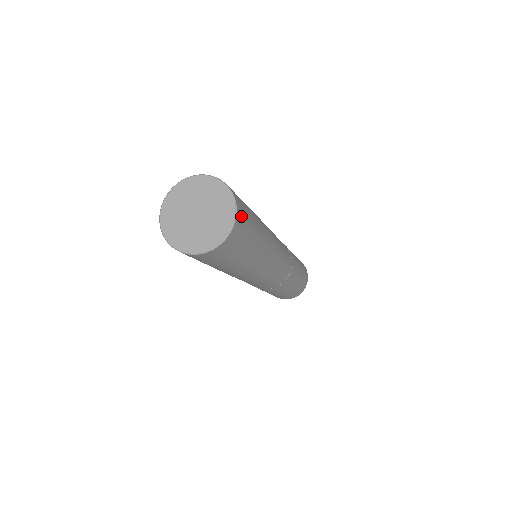
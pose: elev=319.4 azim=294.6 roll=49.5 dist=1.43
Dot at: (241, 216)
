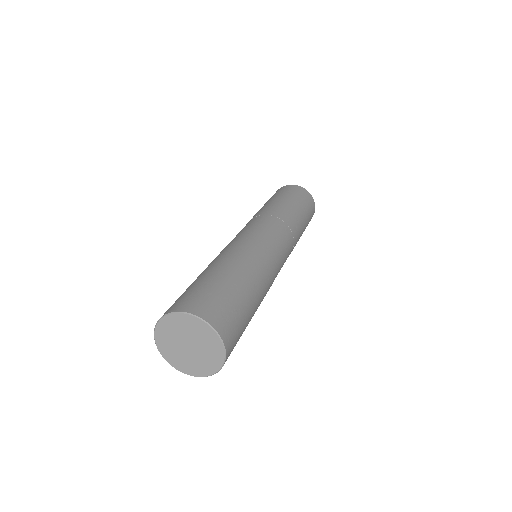
Dot at: (231, 344)
